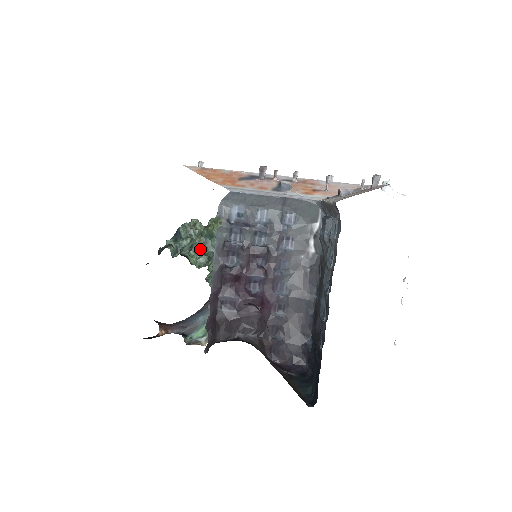
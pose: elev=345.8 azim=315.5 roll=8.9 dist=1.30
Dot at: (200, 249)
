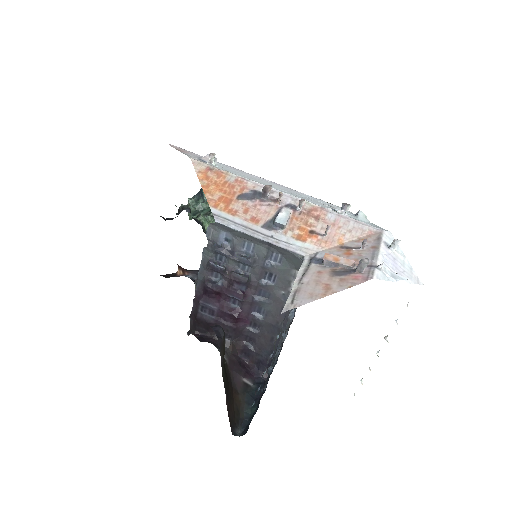
Dot at: occluded
